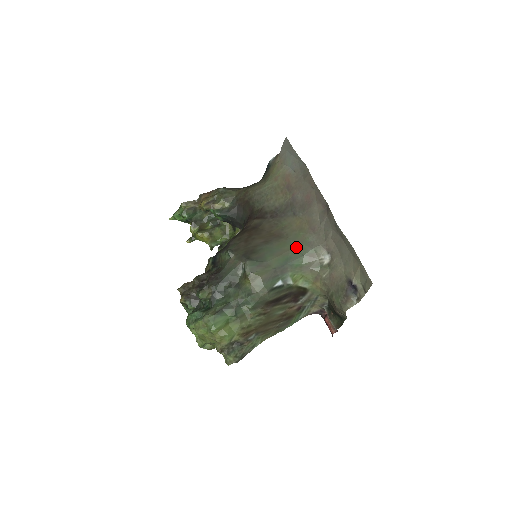
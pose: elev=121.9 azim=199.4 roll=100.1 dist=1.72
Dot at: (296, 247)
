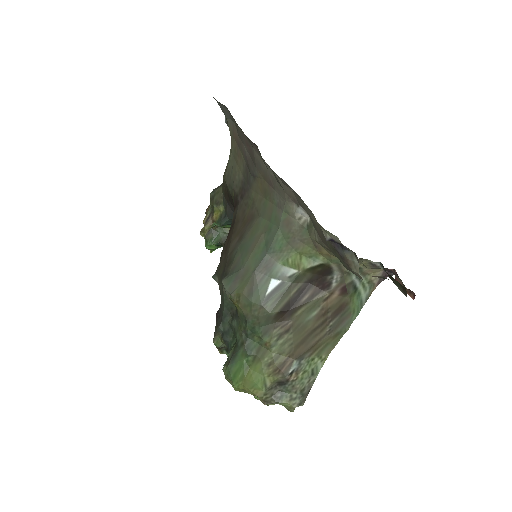
Dot at: (269, 222)
